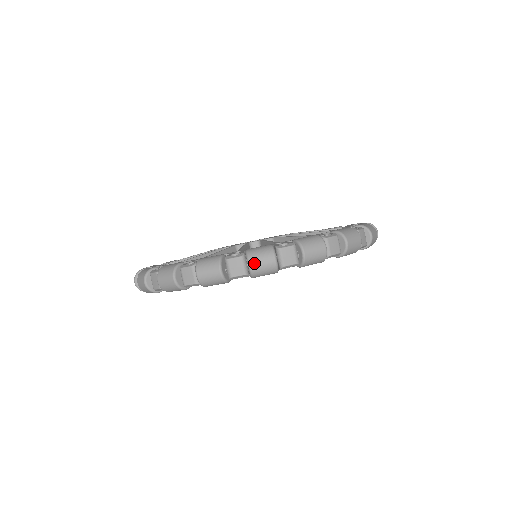
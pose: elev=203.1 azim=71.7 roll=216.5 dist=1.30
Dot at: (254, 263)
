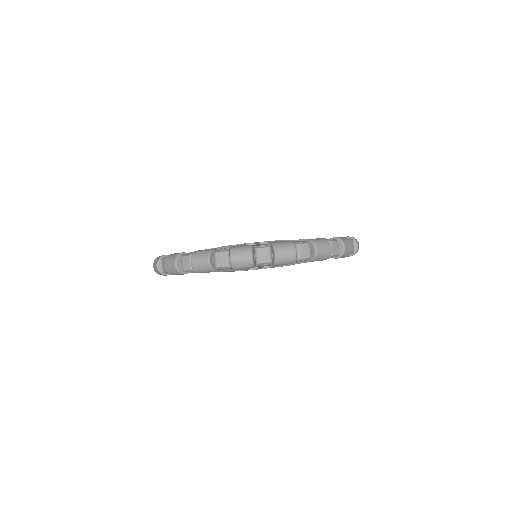
Dot at: (166, 265)
